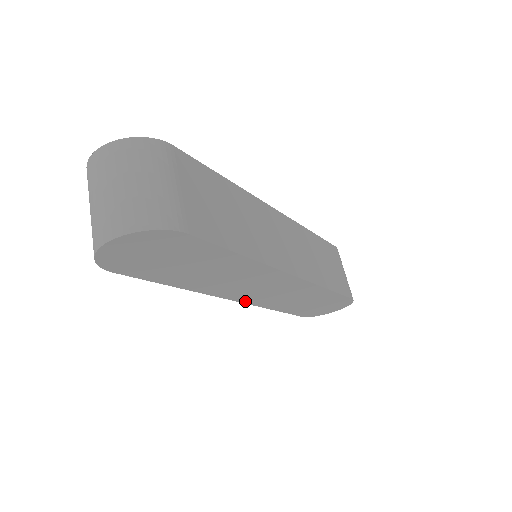
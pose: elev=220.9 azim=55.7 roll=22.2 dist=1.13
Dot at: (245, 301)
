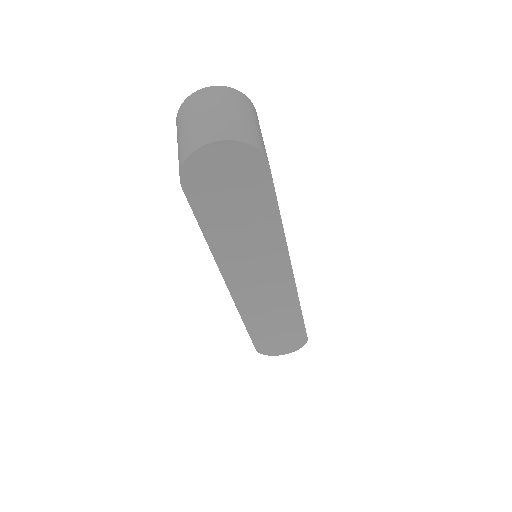
Dot at: (235, 295)
